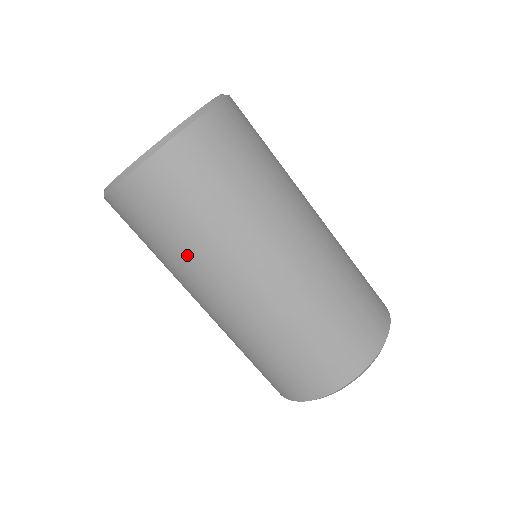
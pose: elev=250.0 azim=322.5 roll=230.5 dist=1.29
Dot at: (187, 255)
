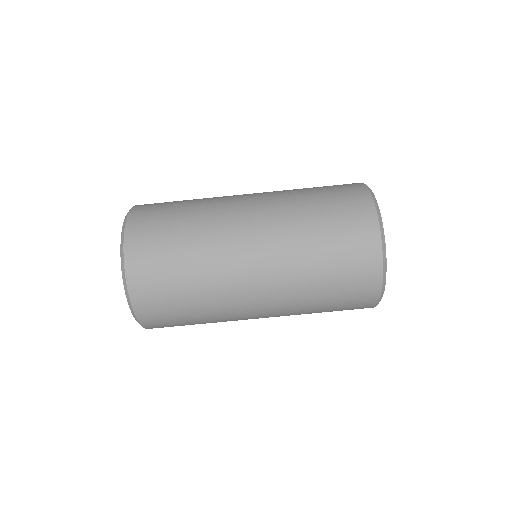
Dot at: (211, 318)
